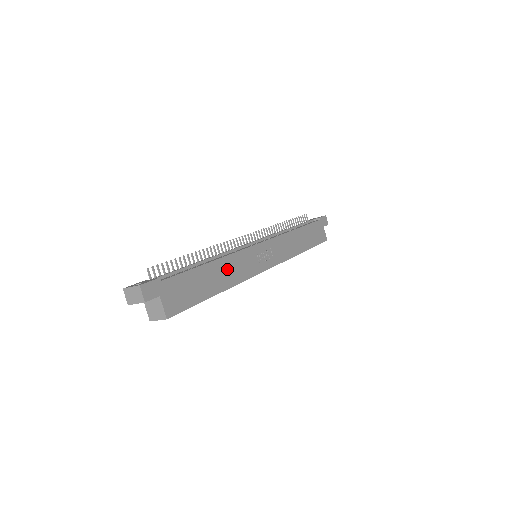
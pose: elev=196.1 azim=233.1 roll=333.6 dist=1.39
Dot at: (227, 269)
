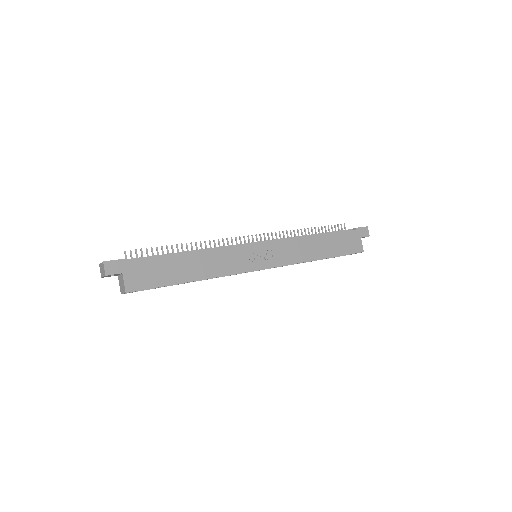
Dot at: (207, 262)
